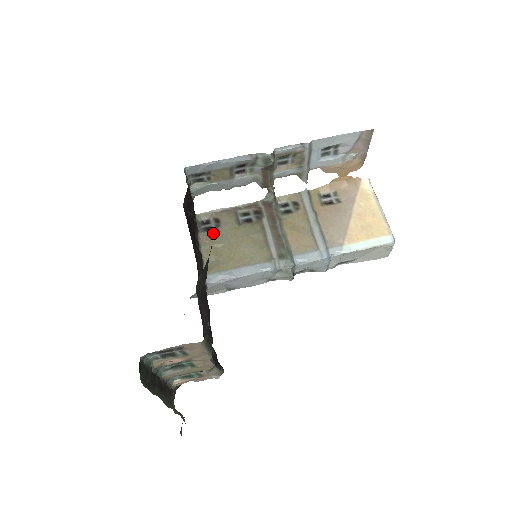
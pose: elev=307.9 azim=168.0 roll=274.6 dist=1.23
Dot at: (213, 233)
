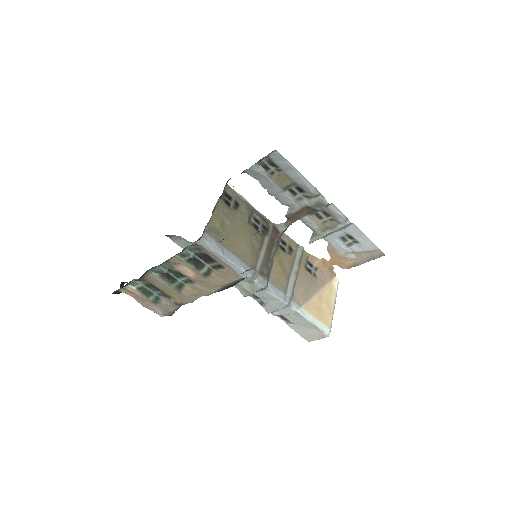
Dot at: (229, 209)
